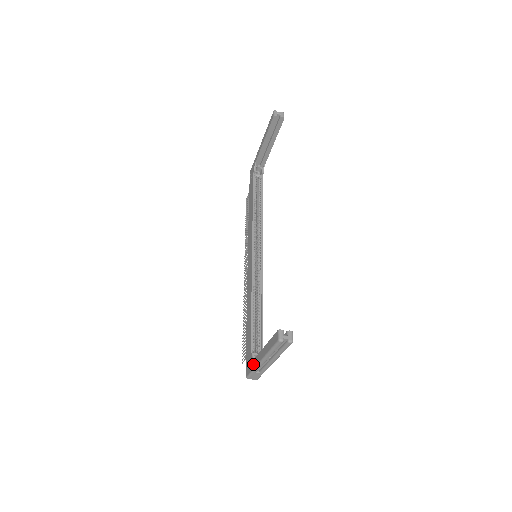
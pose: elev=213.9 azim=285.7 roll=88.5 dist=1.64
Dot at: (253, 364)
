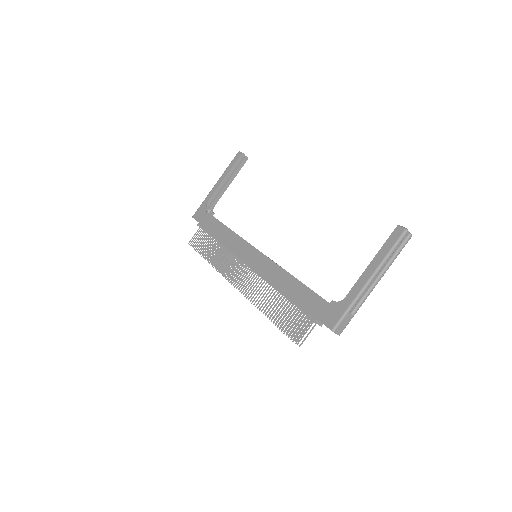
Dot at: (348, 300)
